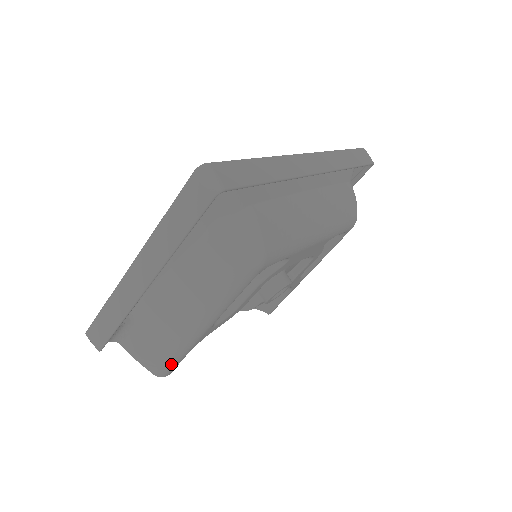
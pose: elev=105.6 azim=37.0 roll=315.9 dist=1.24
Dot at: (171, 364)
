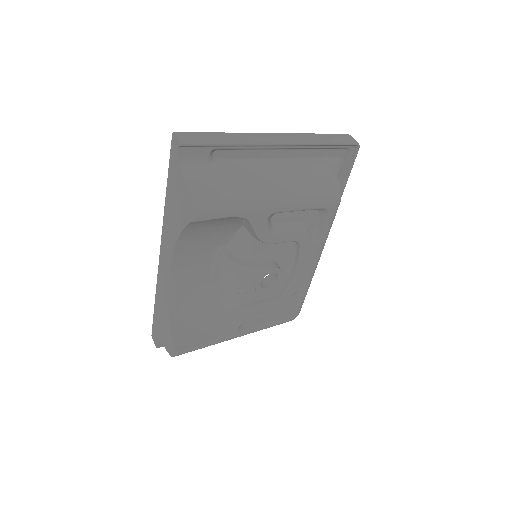
Dot at: (219, 207)
